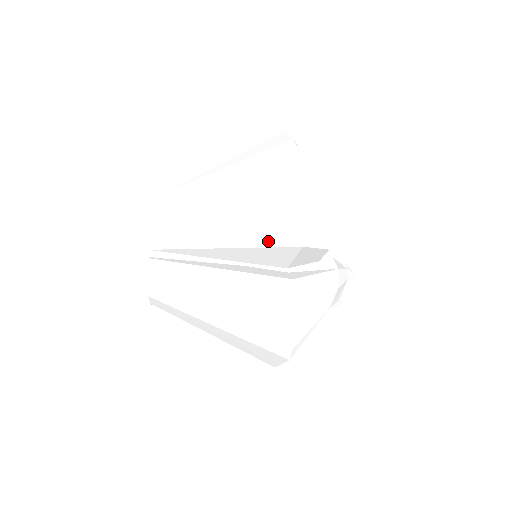
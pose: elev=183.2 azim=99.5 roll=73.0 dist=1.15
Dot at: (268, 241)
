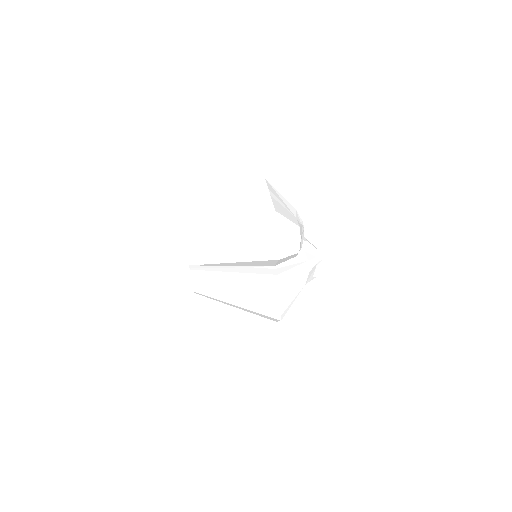
Dot at: (258, 258)
